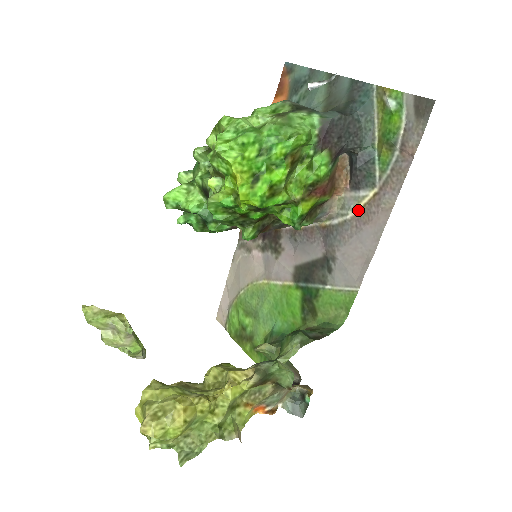
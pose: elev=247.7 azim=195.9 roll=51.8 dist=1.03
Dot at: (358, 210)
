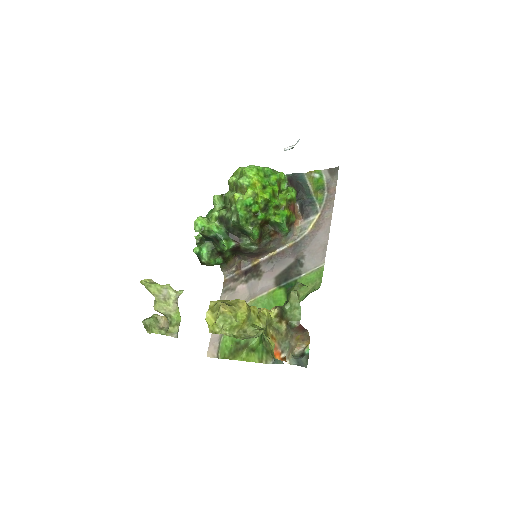
Dot at: (311, 227)
